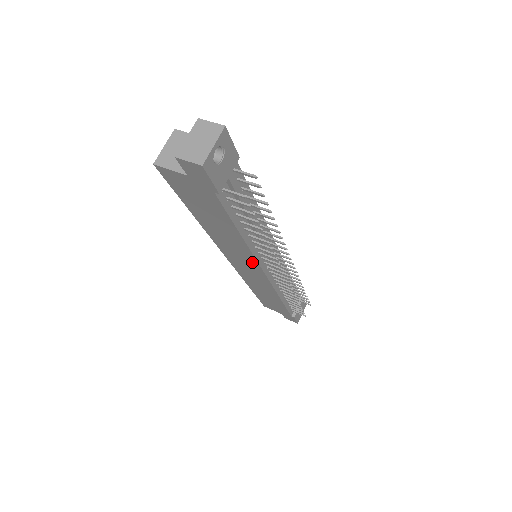
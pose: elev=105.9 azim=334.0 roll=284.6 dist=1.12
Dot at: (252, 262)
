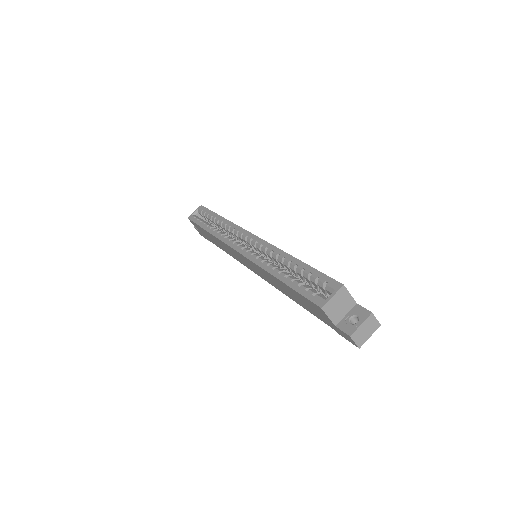
Dot at: (263, 277)
